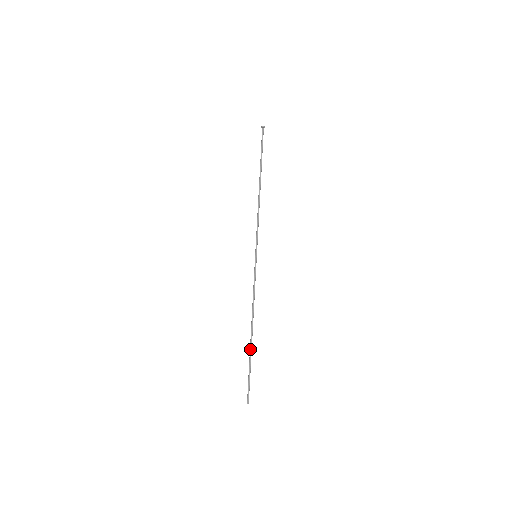
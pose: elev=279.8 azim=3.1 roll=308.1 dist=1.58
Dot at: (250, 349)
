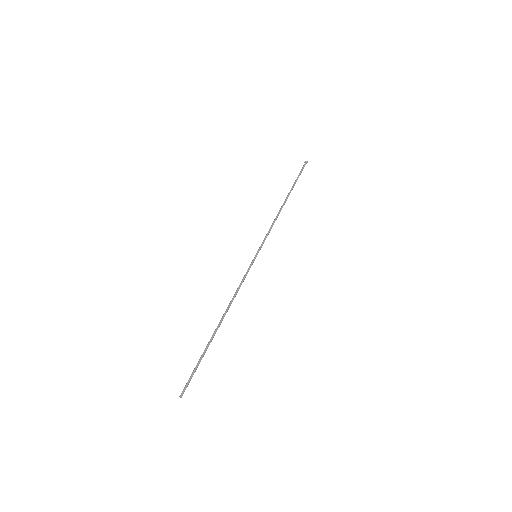
Dot at: (210, 339)
